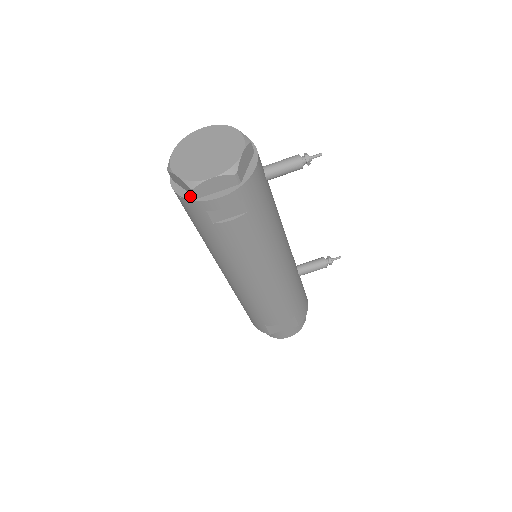
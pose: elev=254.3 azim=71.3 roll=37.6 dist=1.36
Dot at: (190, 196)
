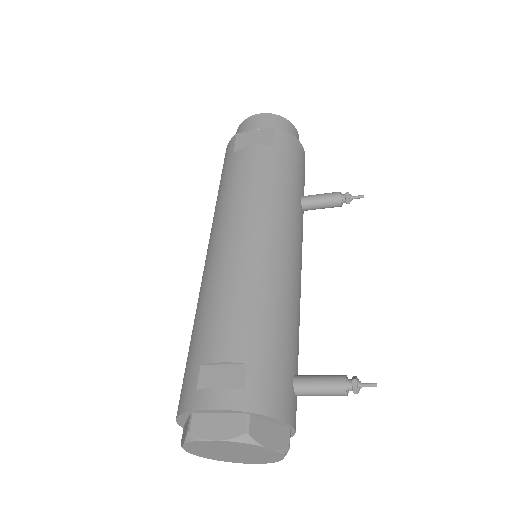
Dot at: occluded
